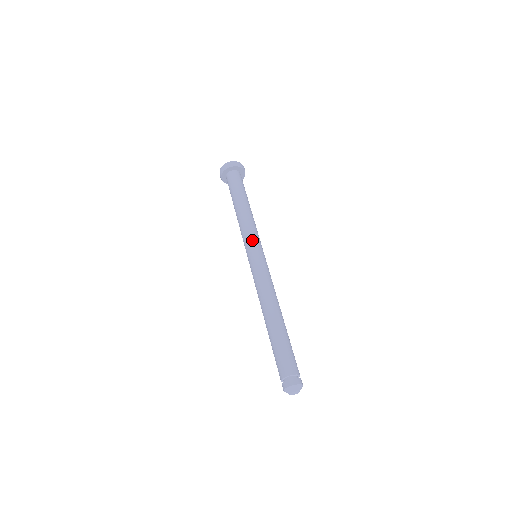
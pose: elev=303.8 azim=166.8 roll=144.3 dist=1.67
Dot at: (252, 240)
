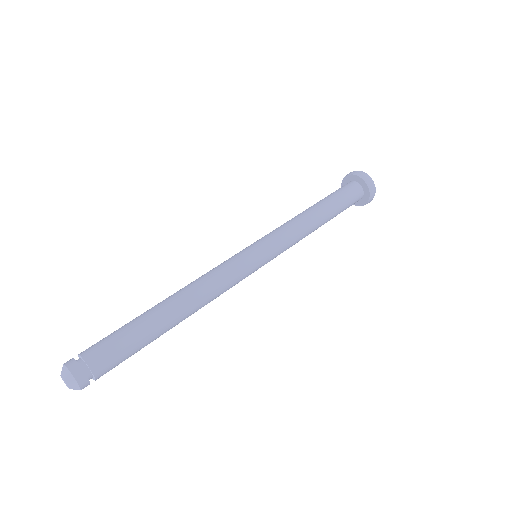
Dot at: (272, 239)
